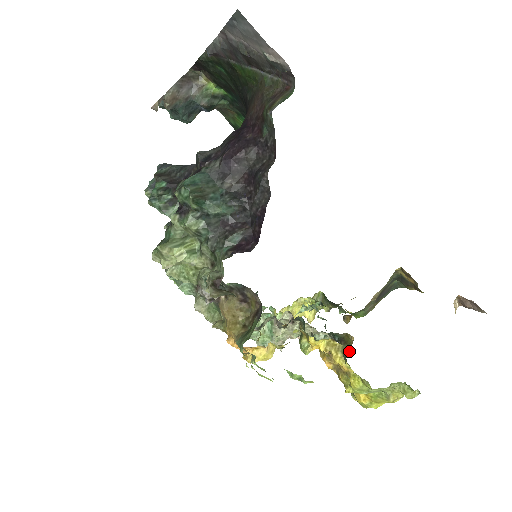
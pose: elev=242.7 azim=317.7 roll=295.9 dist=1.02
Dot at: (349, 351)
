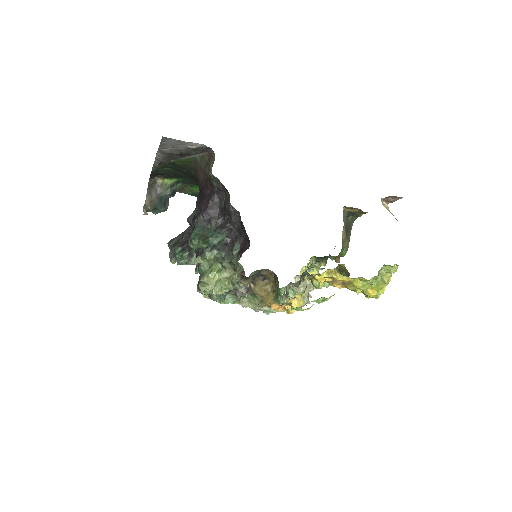
Dot at: (347, 274)
